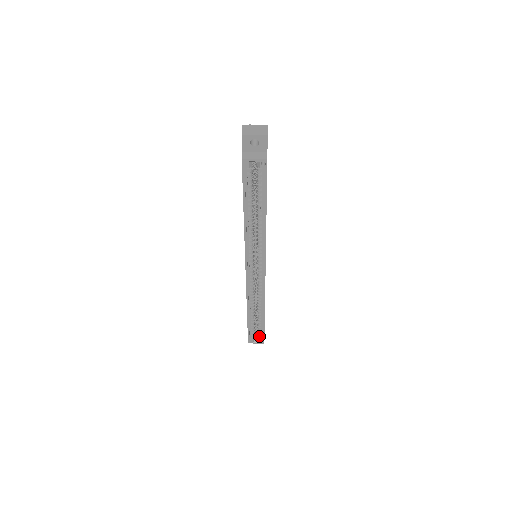
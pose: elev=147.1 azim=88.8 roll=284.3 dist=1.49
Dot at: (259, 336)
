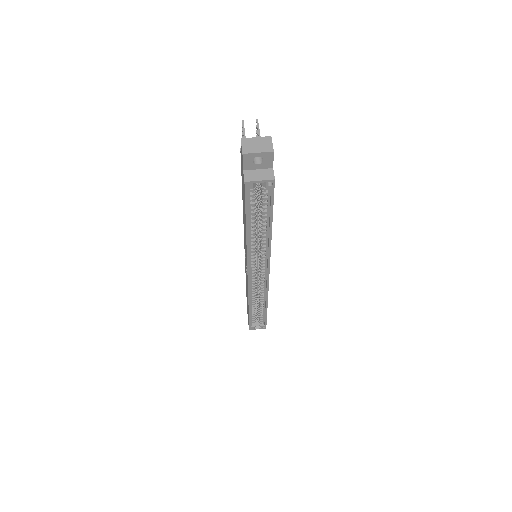
Dot at: (261, 323)
